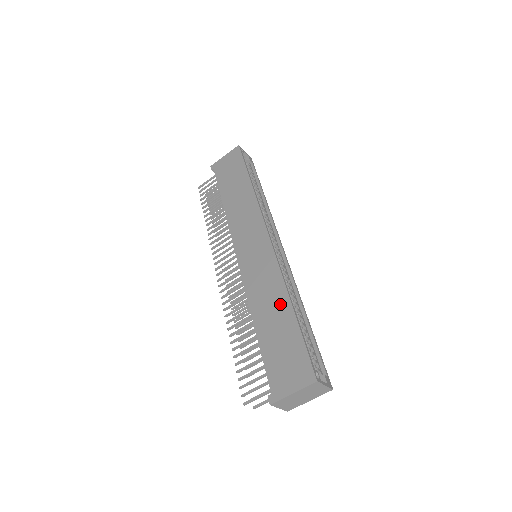
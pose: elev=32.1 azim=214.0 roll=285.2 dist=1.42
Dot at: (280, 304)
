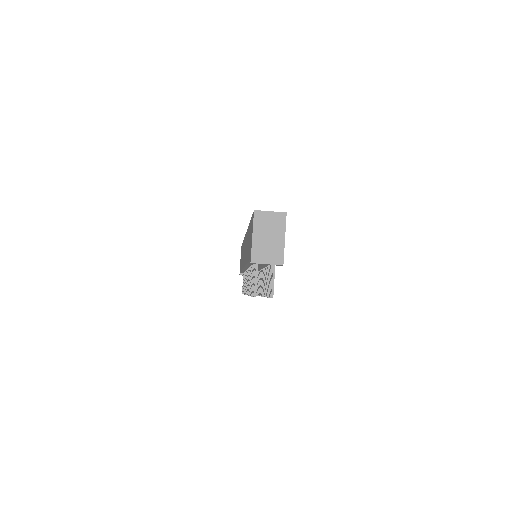
Dot at: (248, 234)
